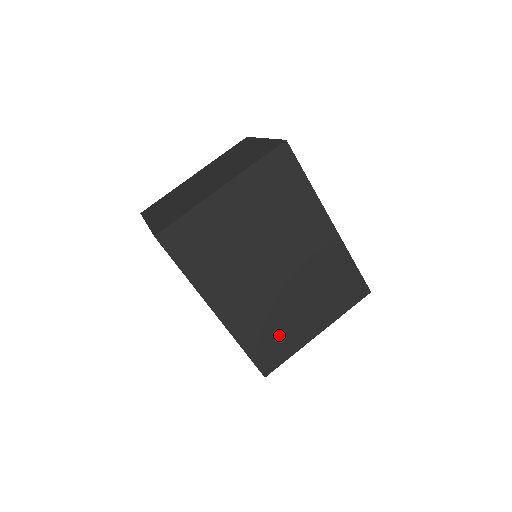
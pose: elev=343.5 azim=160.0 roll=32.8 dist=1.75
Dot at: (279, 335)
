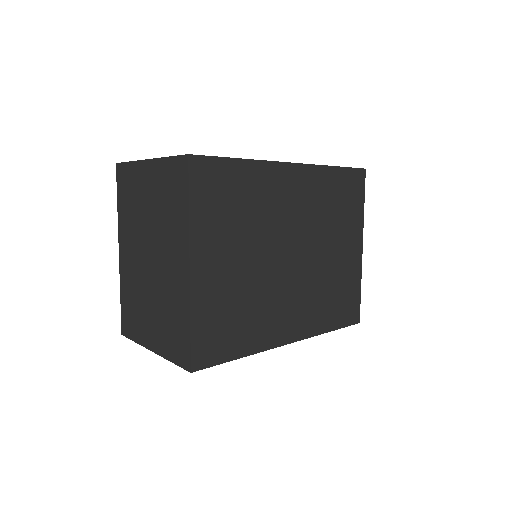
Dot at: (341, 288)
